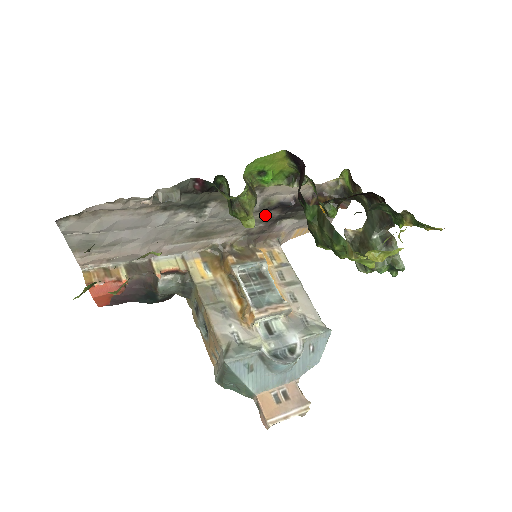
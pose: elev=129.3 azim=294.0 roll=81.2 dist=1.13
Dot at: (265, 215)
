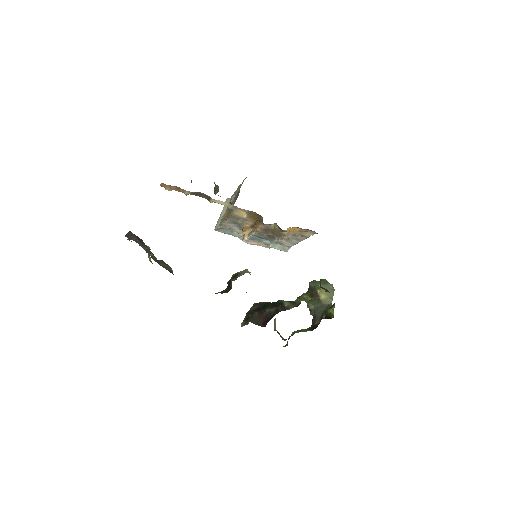
Dot at: occluded
